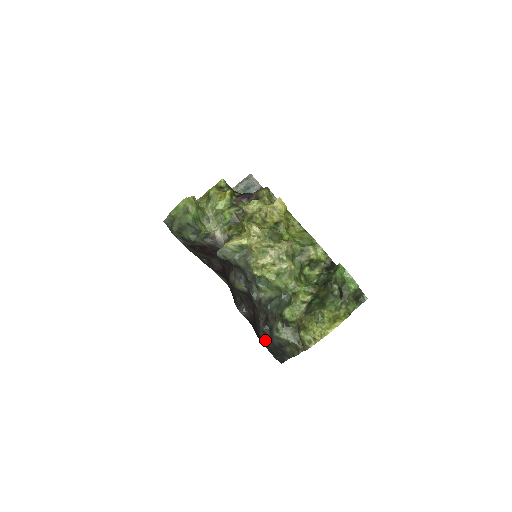
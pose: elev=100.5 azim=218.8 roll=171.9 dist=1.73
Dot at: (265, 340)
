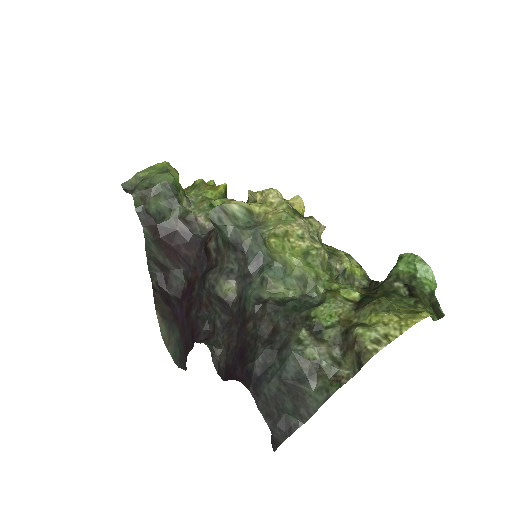
Dot at: (262, 377)
